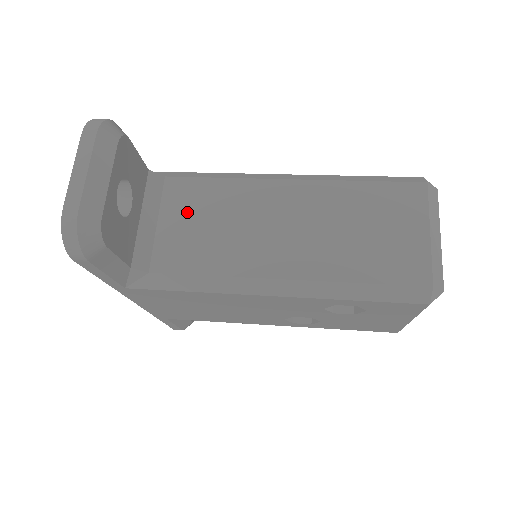
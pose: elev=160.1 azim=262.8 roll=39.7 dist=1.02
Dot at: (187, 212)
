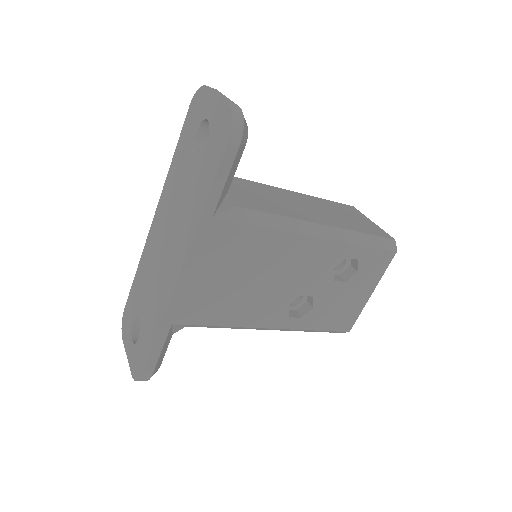
Dot at: (235, 186)
